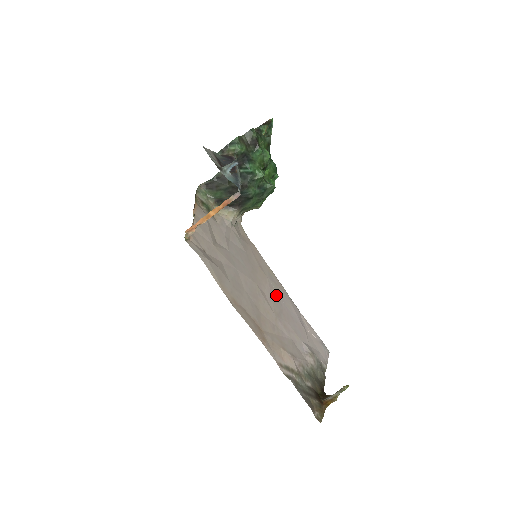
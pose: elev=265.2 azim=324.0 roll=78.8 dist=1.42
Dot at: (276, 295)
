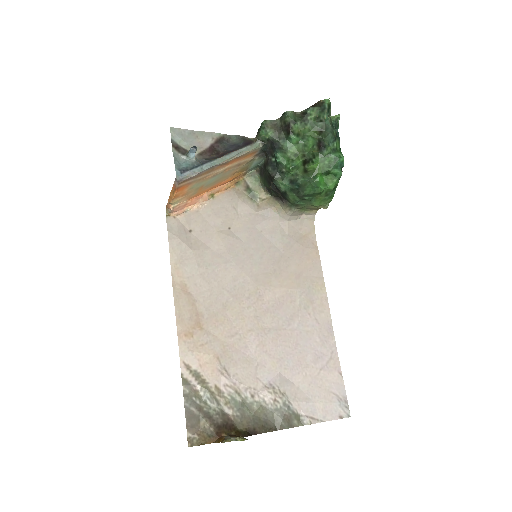
Dot at: (292, 311)
